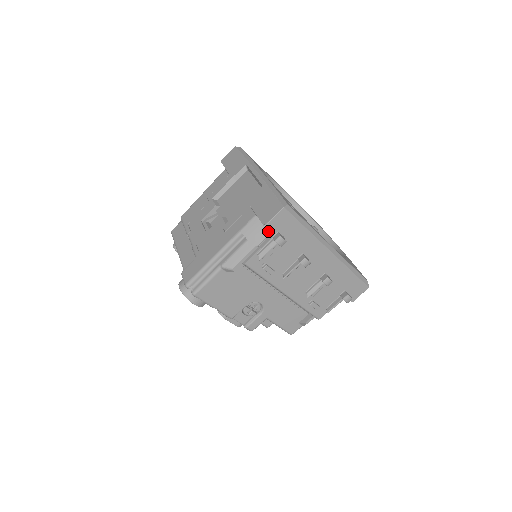
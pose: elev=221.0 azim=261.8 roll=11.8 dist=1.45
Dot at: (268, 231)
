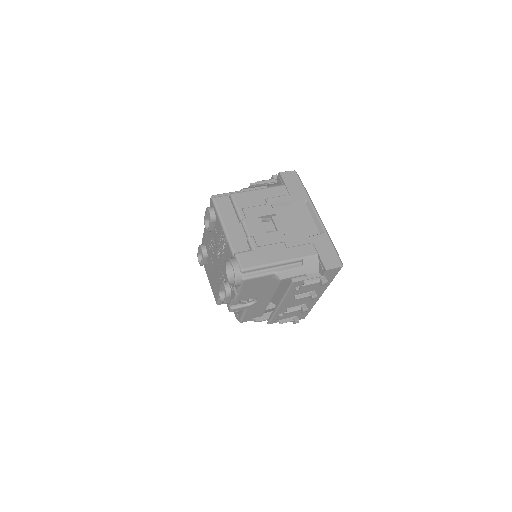
Dot at: (318, 270)
